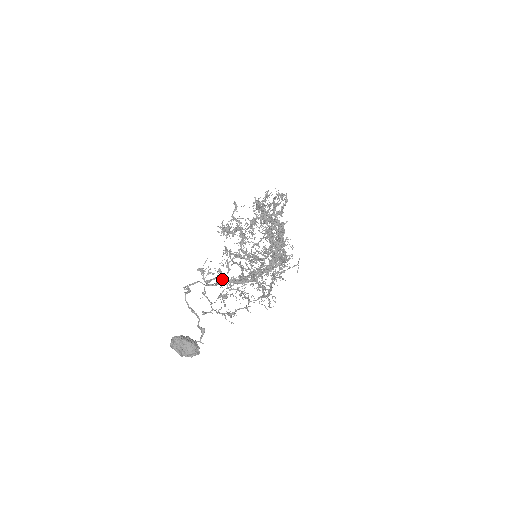
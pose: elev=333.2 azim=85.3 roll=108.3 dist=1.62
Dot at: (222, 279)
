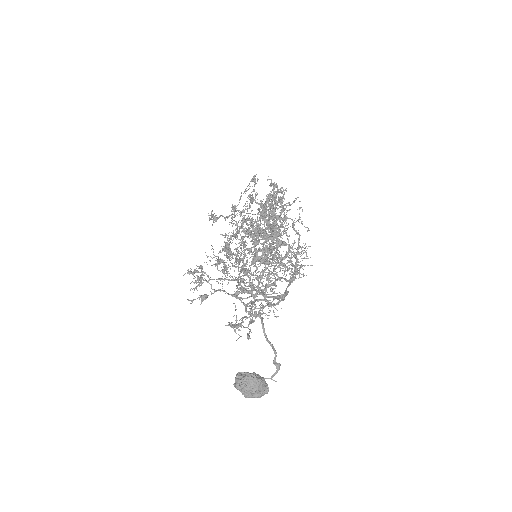
Dot at: (264, 294)
